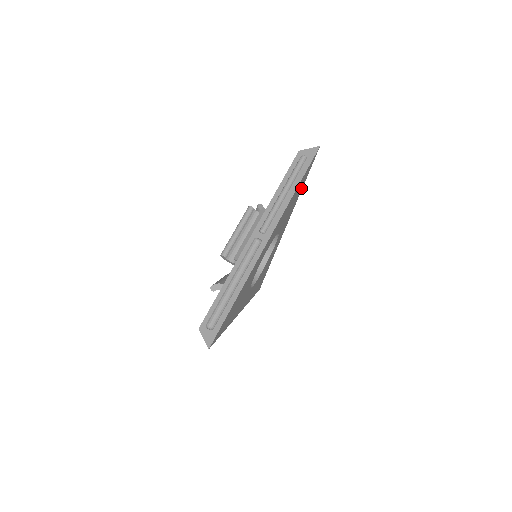
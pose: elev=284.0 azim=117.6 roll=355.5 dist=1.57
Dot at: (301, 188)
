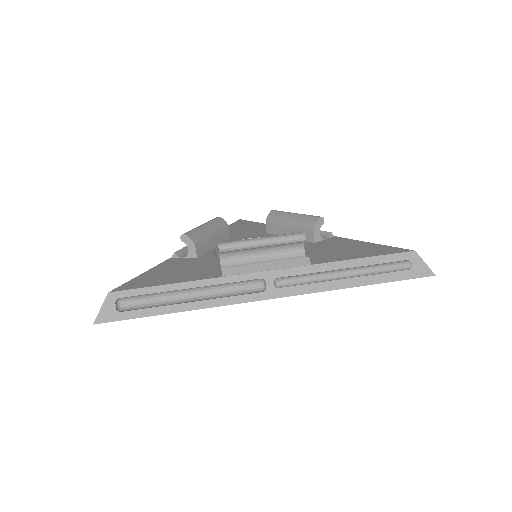
Dot at: occluded
